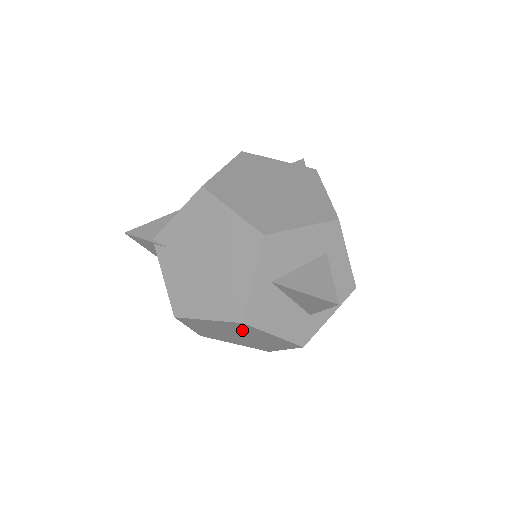
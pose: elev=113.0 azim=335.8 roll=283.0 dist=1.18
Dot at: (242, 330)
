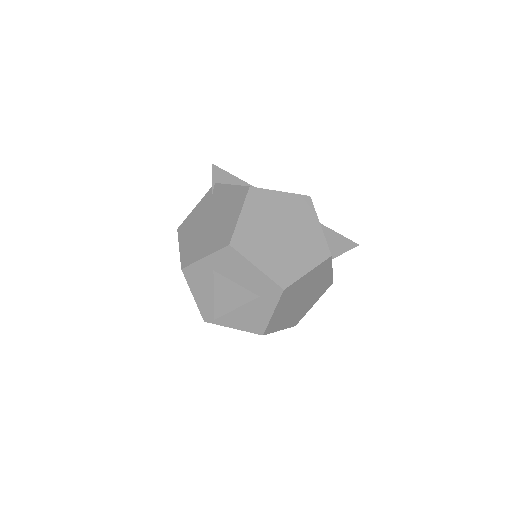
Dot at: occluded
